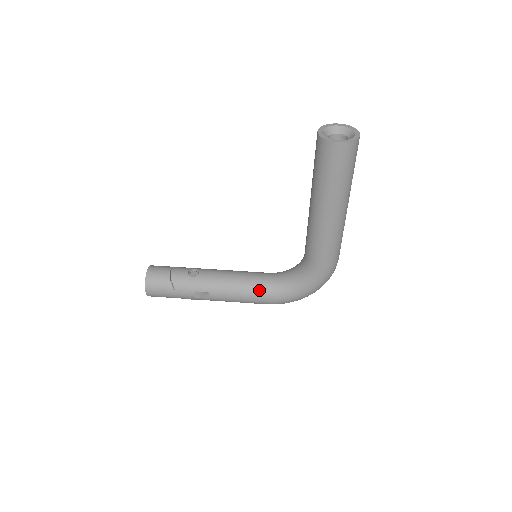
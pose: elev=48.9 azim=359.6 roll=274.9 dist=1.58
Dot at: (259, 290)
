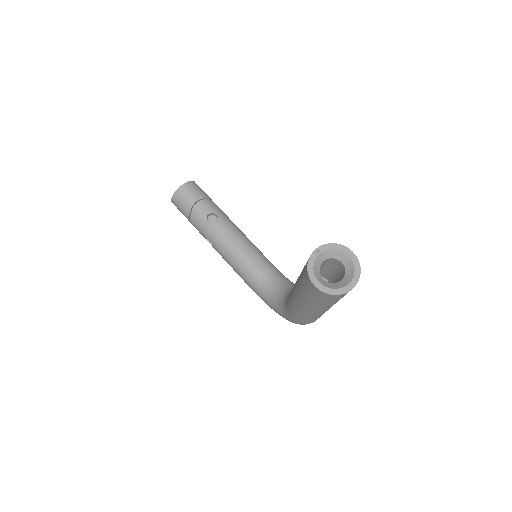
Dot at: (248, 277)
